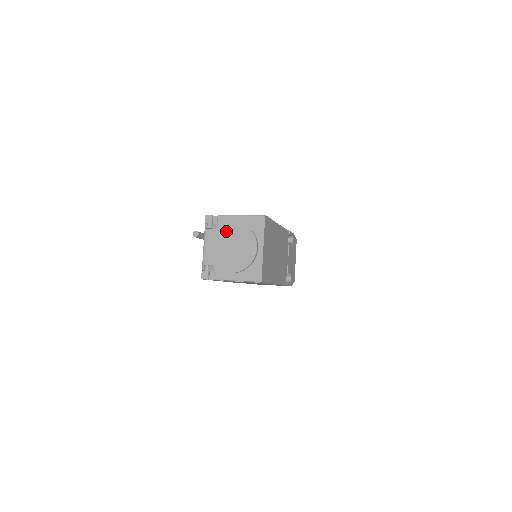
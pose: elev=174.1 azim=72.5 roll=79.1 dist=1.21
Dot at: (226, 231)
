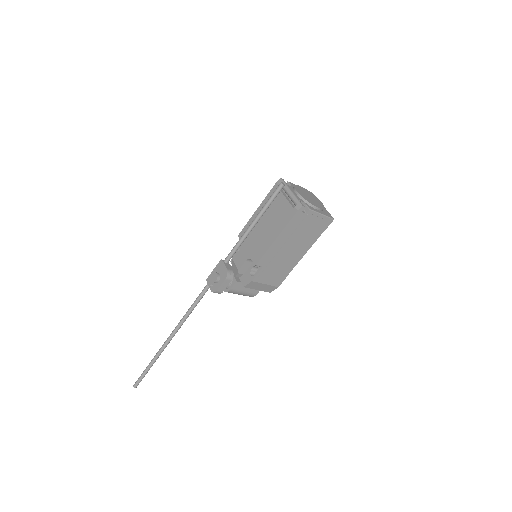
Dot at: (300, 188)
